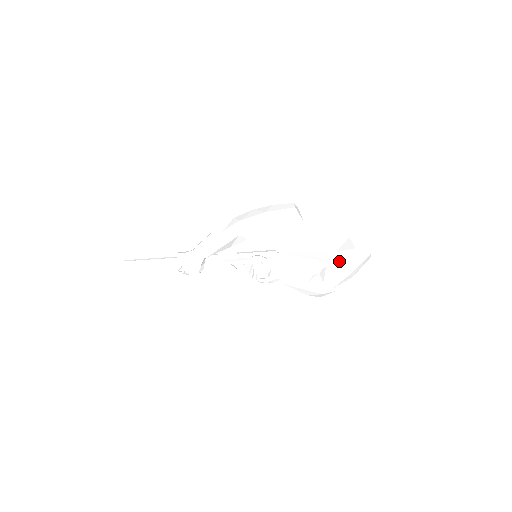
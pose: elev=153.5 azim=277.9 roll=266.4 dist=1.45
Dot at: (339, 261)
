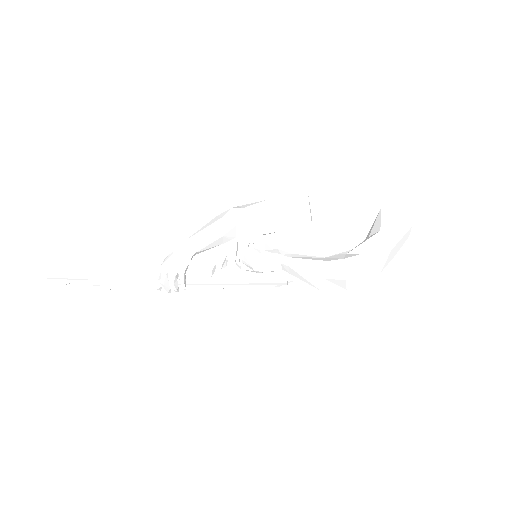
Dot at: (366, 238)
